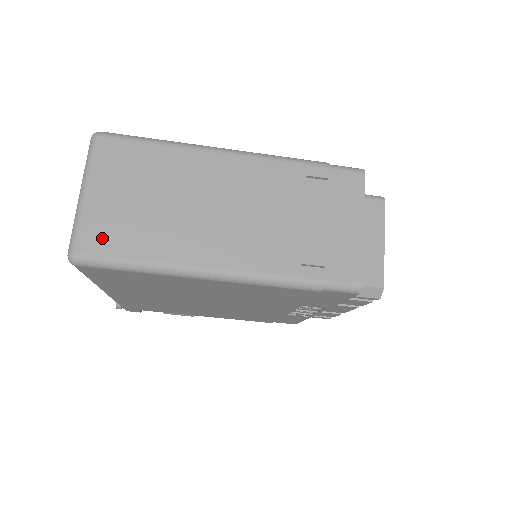
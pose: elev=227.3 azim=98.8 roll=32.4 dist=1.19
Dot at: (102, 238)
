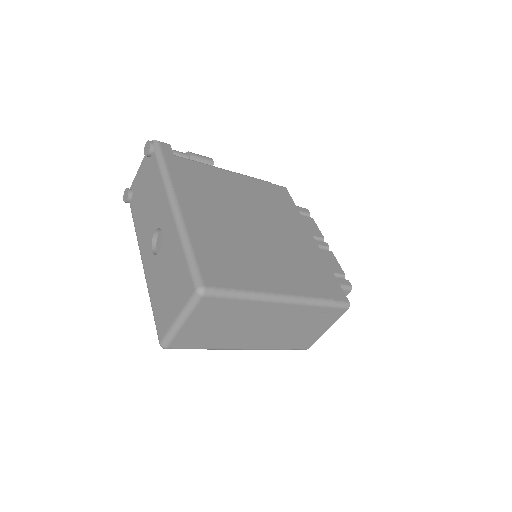
Dot at: (185, 342)
